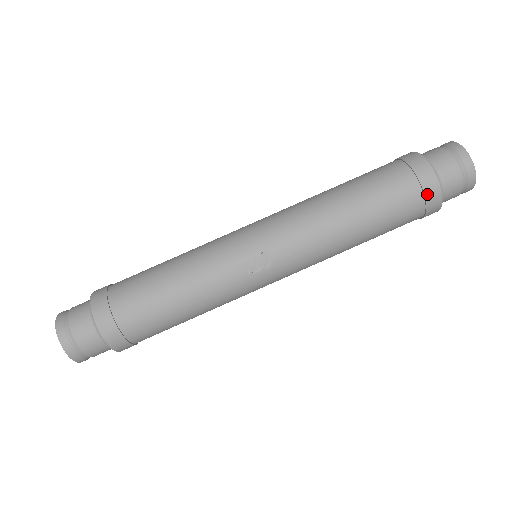
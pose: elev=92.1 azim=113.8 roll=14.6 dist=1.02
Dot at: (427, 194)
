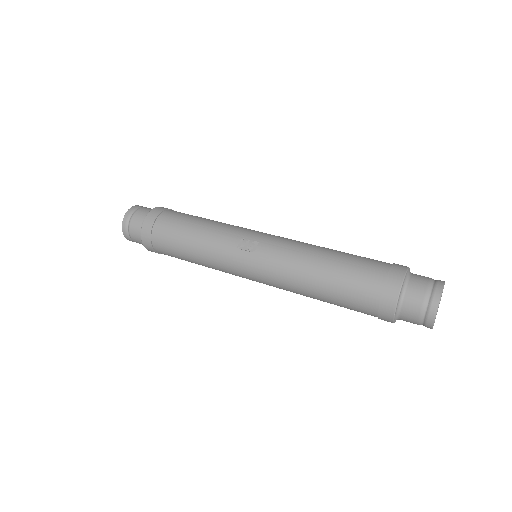
Dot at: (387, 285)
